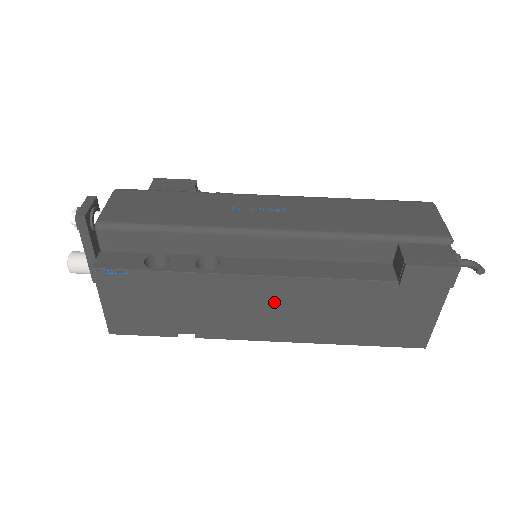
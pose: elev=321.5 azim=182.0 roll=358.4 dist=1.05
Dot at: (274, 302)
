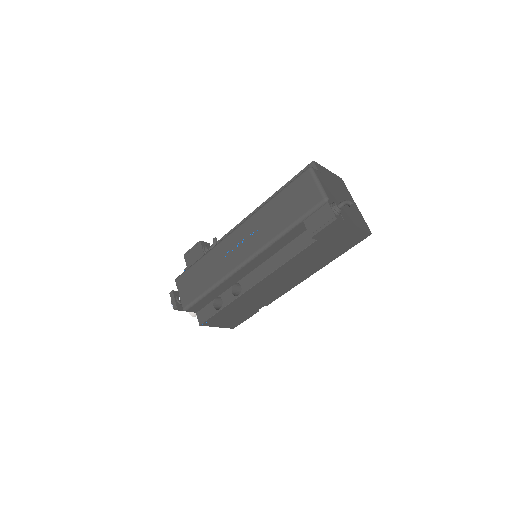
Dot at: (278, 280)
